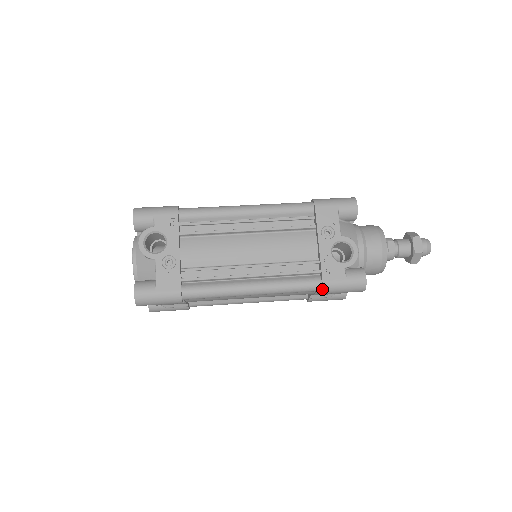
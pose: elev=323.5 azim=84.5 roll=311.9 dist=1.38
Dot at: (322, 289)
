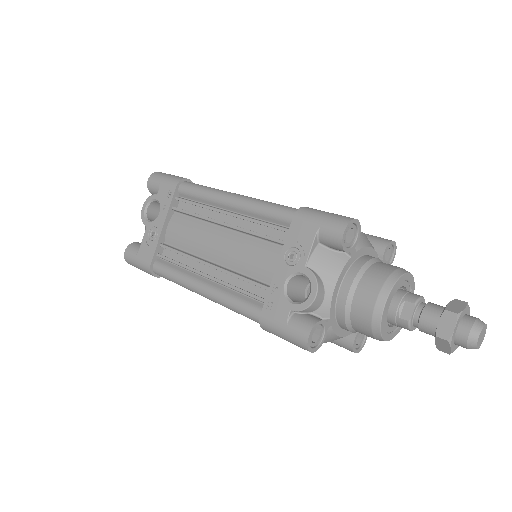
Dot at: (260, 324)
